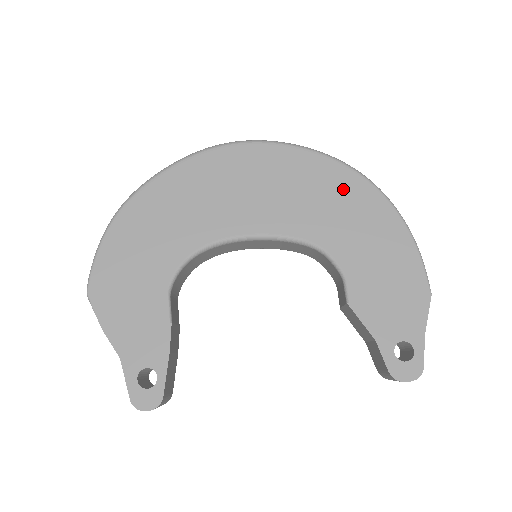
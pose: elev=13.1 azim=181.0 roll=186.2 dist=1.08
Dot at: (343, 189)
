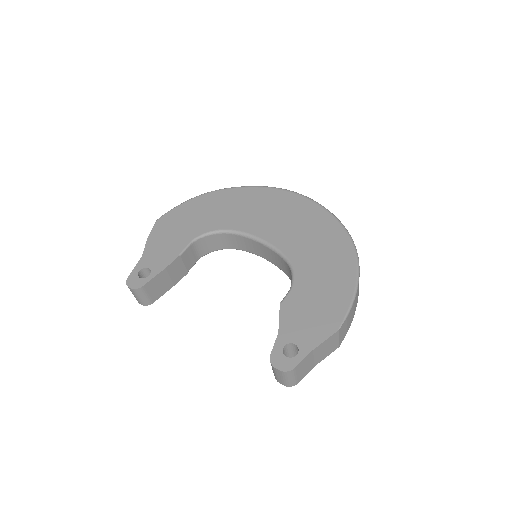
Dot at: (333, 243)
